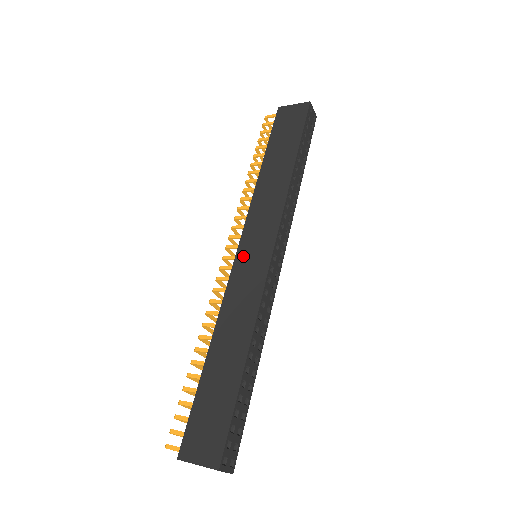
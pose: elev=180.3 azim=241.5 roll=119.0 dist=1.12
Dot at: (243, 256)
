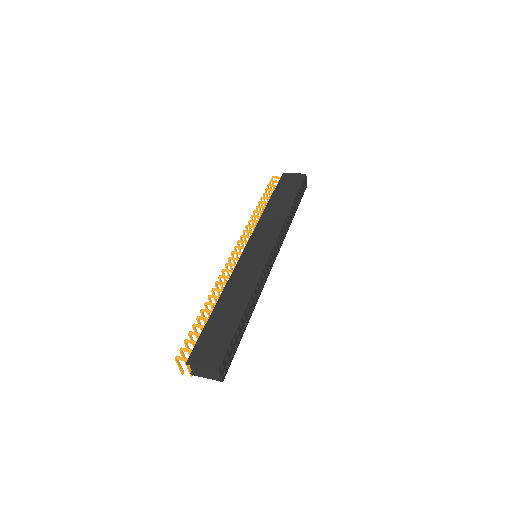
Dot at: (249, 252)
